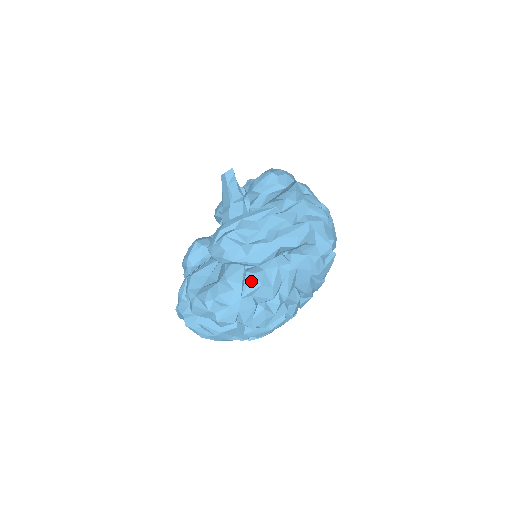
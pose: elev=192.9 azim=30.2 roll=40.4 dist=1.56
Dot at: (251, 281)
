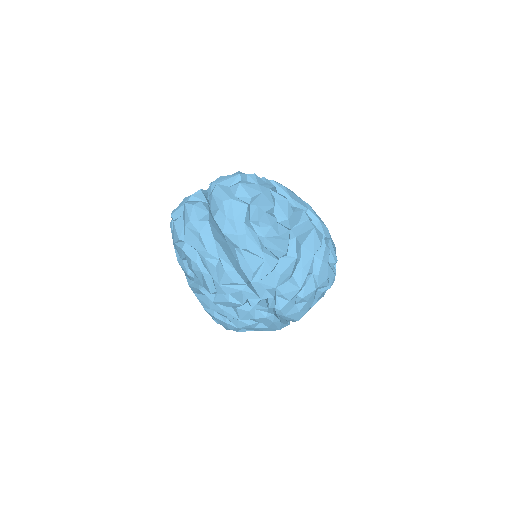
Dot at: occluded
